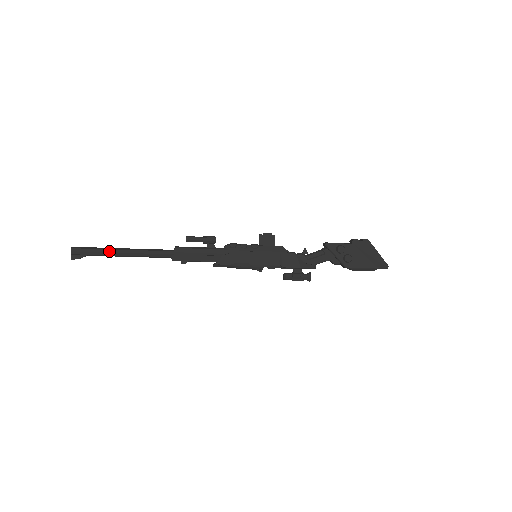
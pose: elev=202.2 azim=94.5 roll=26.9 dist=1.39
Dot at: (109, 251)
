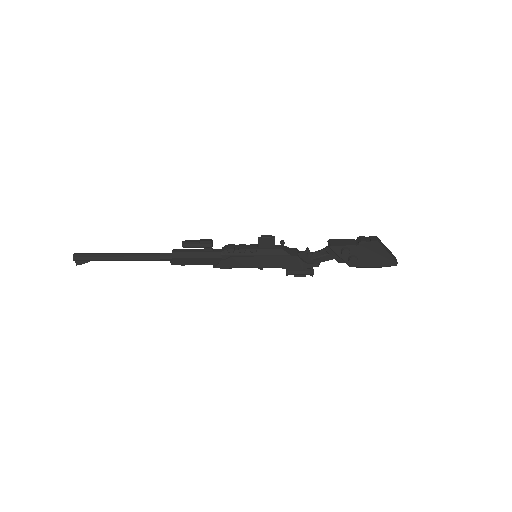
Dot at: (109, 258)
